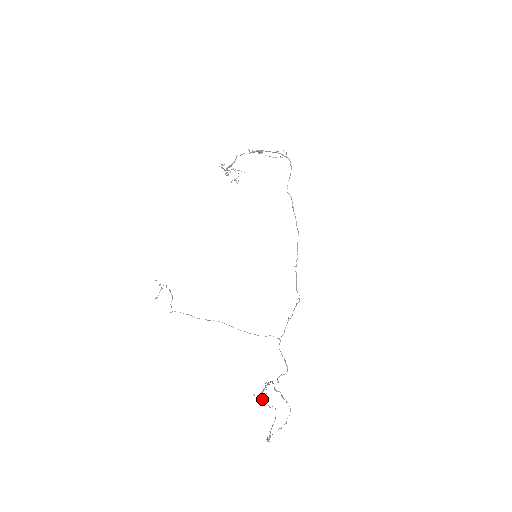
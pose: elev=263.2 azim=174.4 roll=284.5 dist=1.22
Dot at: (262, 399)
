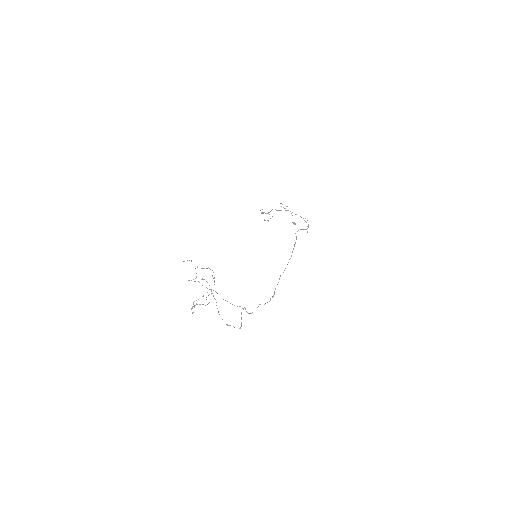
Dot at: occluded
